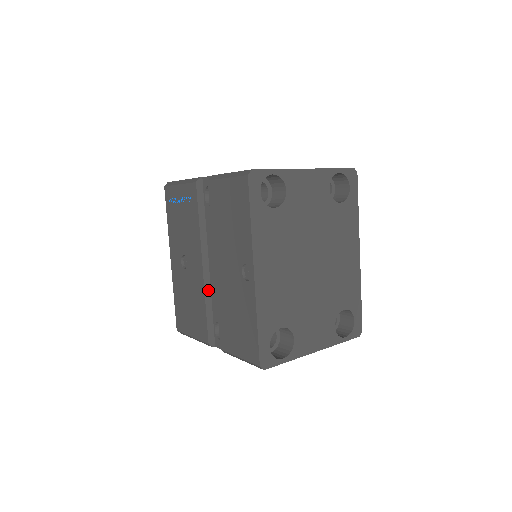
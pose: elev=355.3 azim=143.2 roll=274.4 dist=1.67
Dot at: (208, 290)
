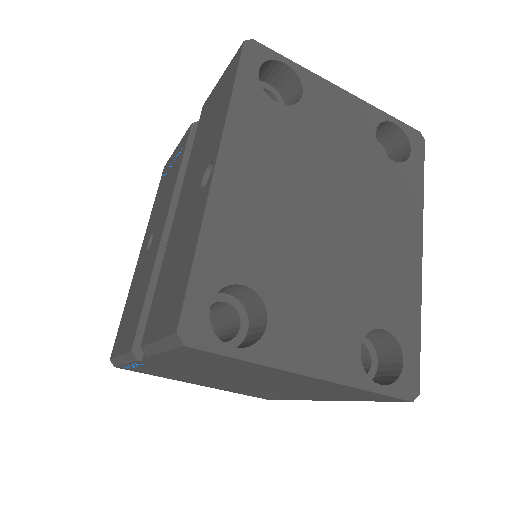
Dot at: (161, 264)
